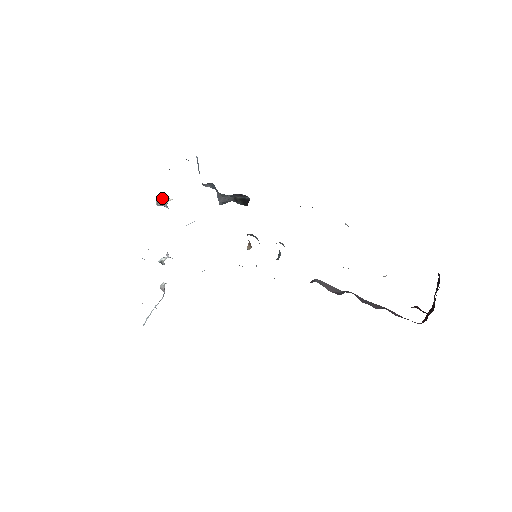
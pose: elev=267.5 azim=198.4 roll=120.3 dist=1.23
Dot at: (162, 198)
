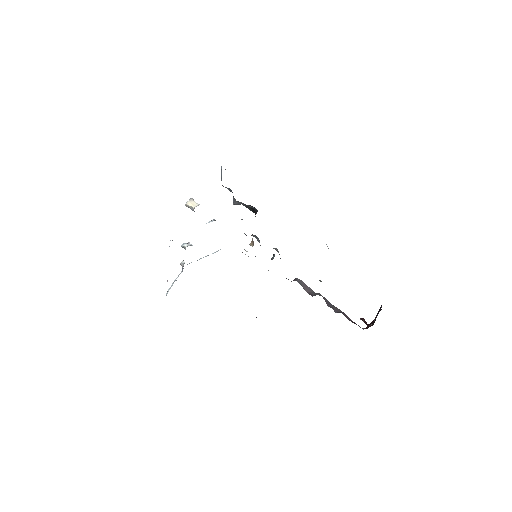
Dot at: (190, 202)
